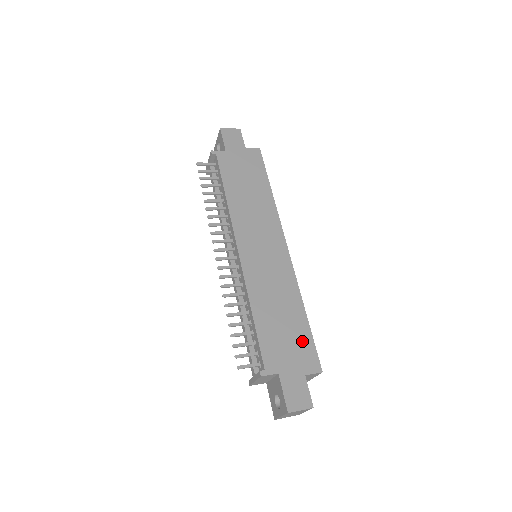
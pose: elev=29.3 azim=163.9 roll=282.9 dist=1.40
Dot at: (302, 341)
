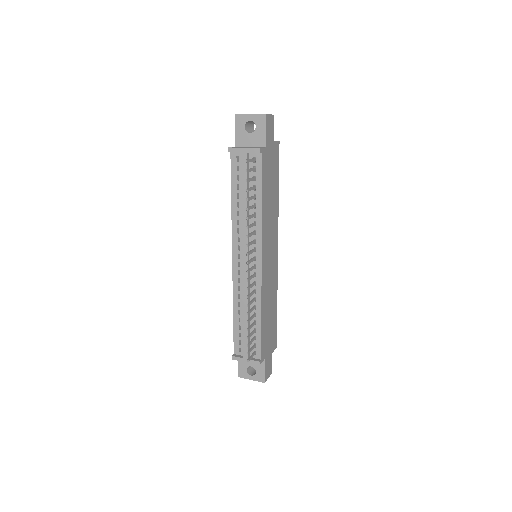
Dot at: (274, 330)
